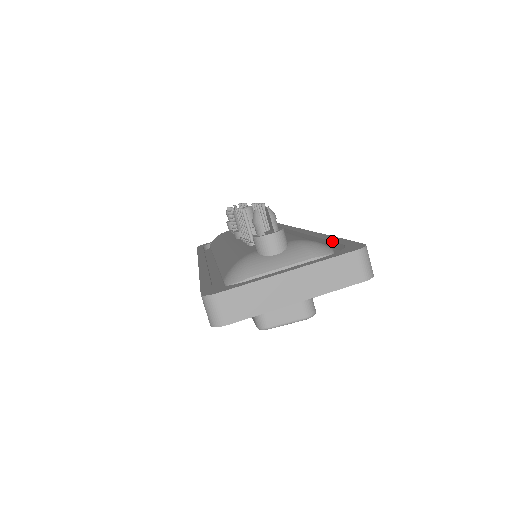
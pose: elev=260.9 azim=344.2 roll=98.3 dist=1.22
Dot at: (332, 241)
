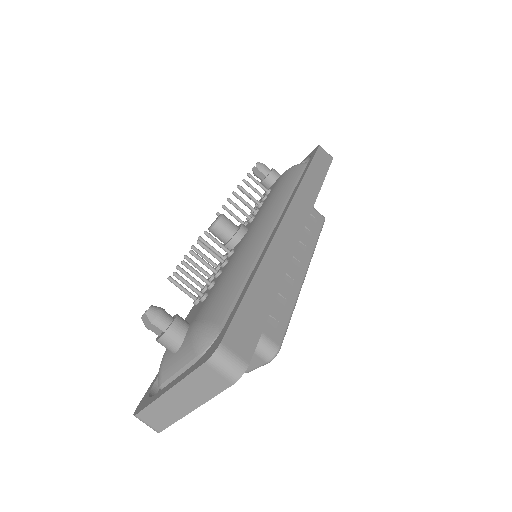
Dot at: occluded
